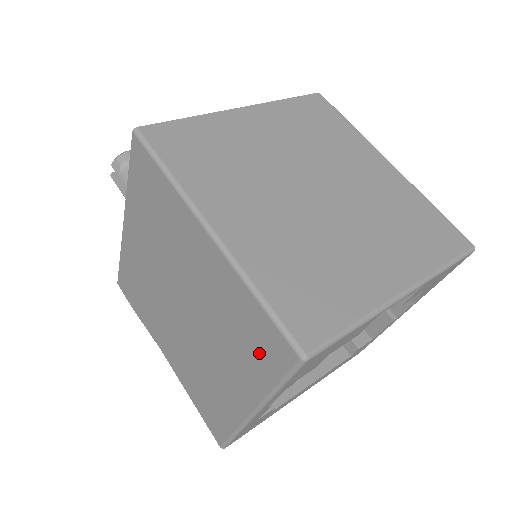
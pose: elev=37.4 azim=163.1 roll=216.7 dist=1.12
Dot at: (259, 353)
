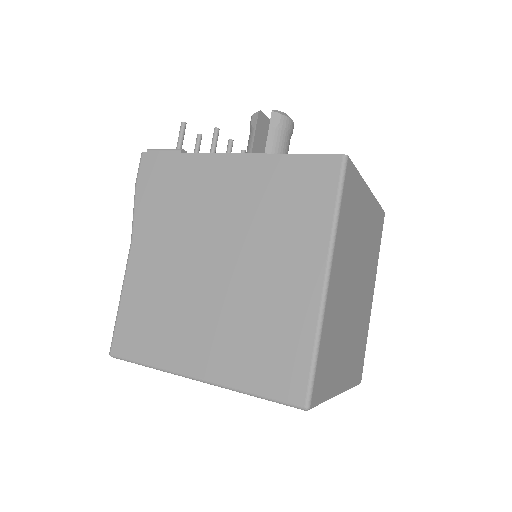
Dot at: (268, 368)
